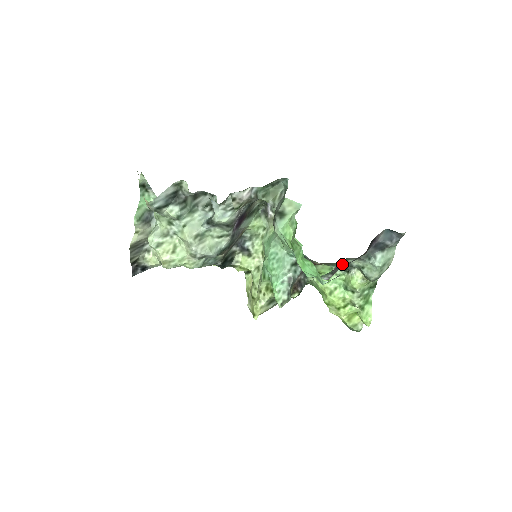
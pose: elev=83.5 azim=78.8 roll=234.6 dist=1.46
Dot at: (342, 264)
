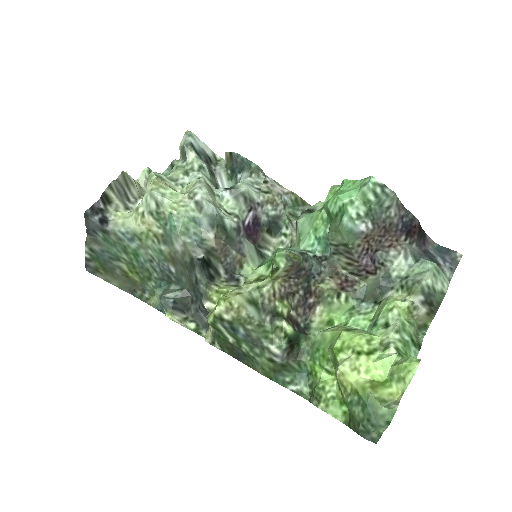
Dot at: (378, 262)
